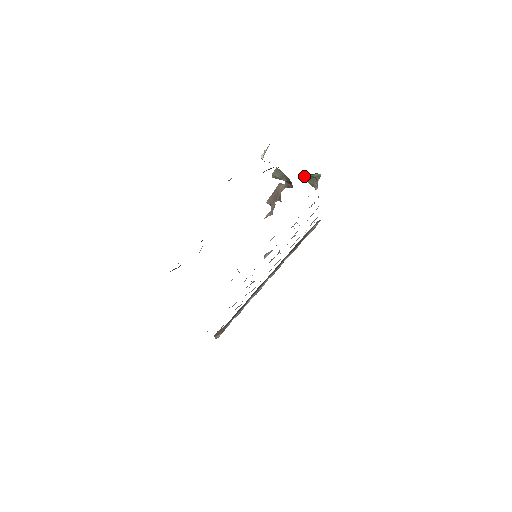
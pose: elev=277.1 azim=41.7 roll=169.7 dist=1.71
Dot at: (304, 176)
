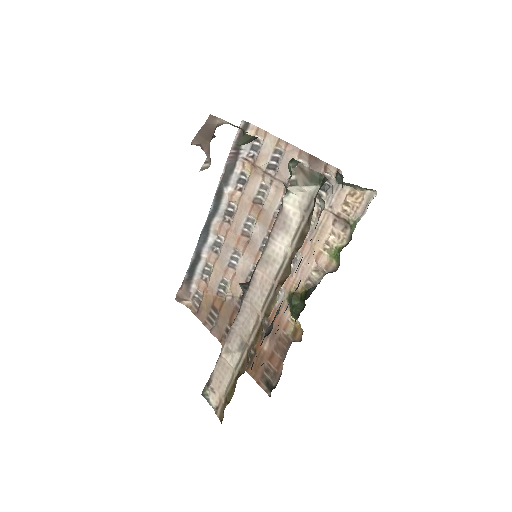
Dot at: occluded
